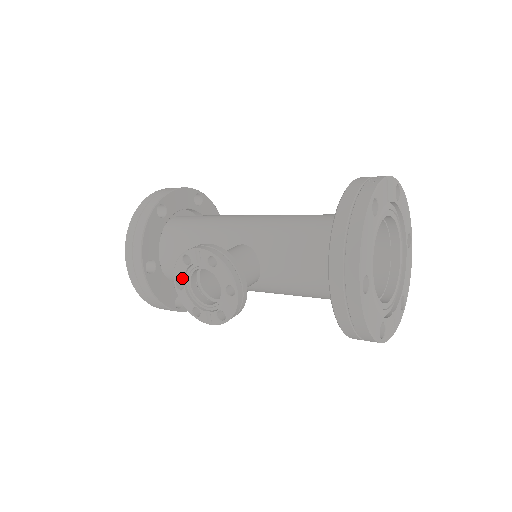
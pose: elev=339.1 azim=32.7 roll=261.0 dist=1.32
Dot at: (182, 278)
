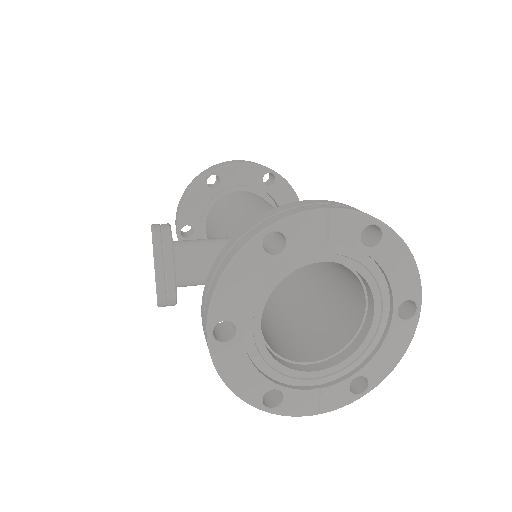
Dot at: occluded
